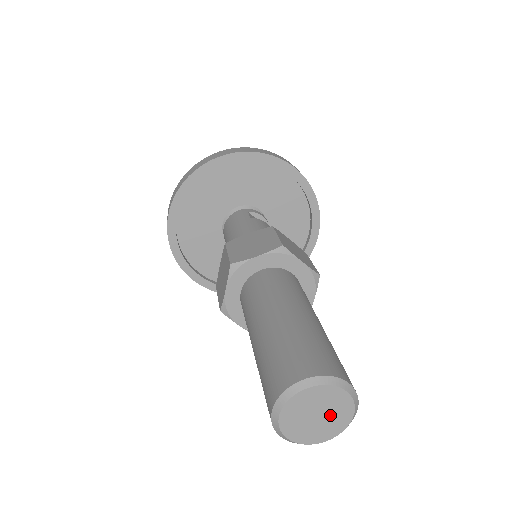
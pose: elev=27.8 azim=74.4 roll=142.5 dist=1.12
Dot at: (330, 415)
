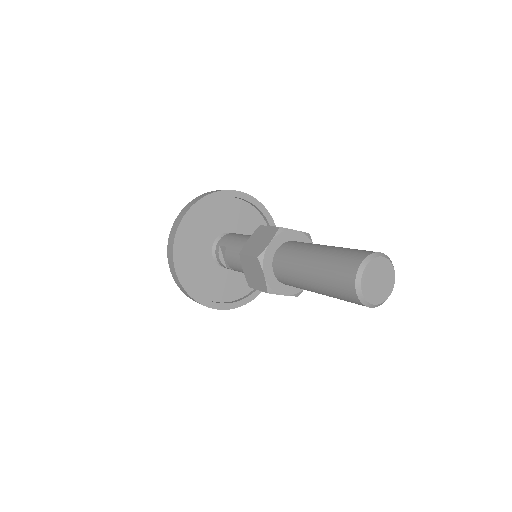
Dot at: (383, 285)
